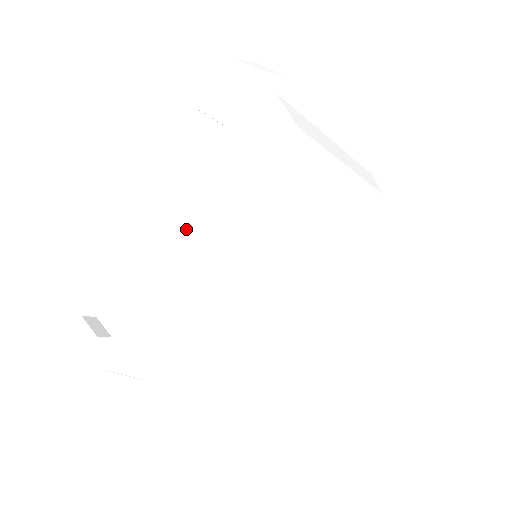
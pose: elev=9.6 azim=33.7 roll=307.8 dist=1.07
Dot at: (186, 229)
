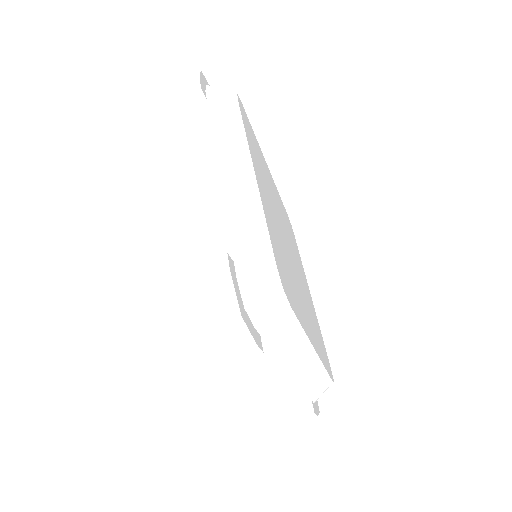
Dot at: (228, 157)
